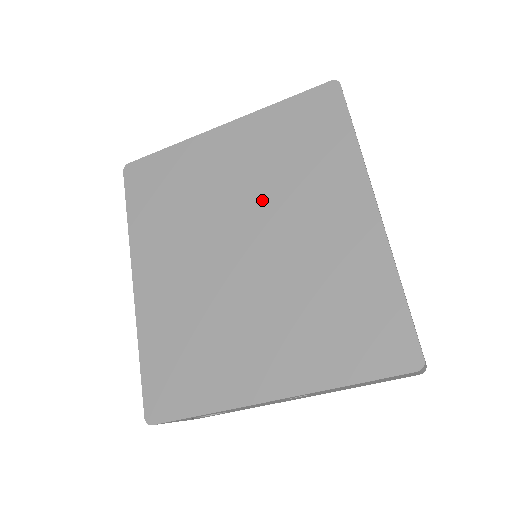
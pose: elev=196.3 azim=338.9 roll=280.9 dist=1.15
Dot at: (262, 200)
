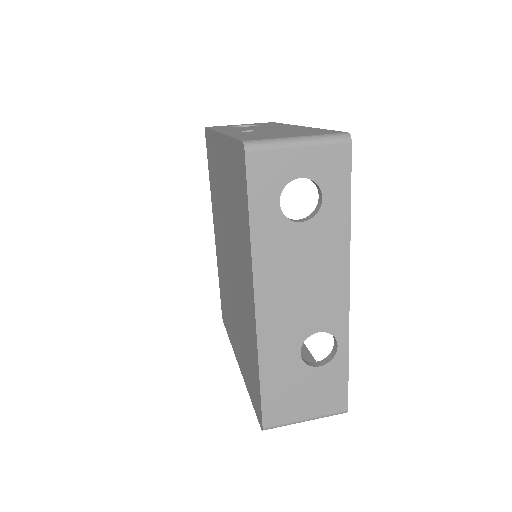
Dot at: (231, 231)
